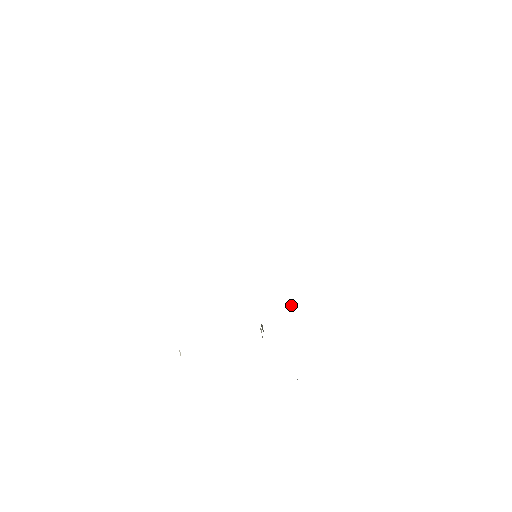
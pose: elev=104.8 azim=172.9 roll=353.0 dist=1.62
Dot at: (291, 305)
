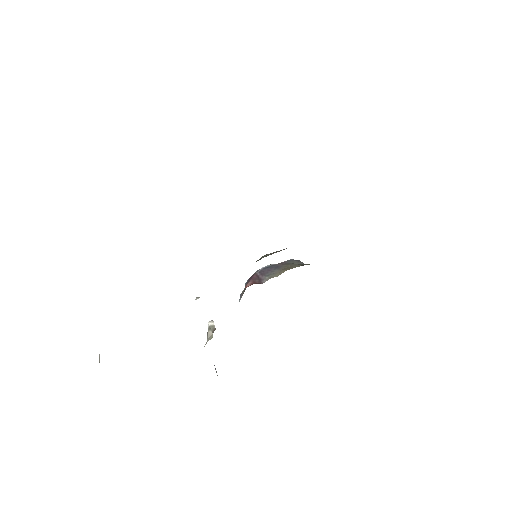
Dot at: occluded
